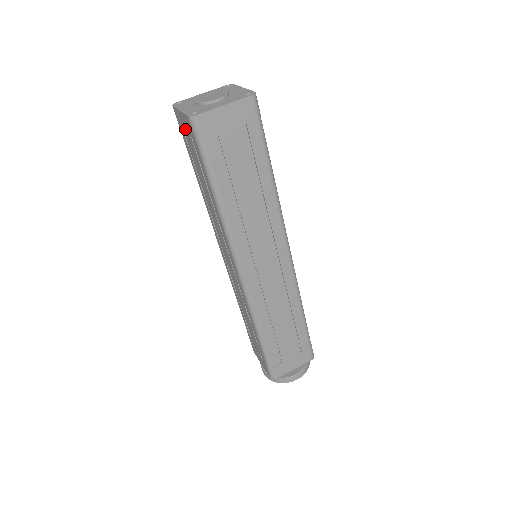
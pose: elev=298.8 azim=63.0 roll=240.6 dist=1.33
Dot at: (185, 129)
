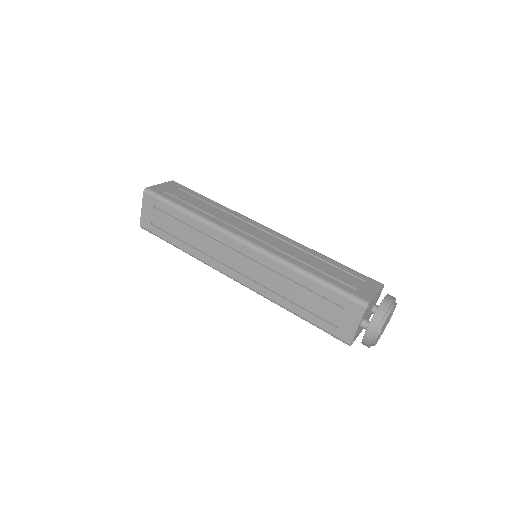
Dot at: (150, 214)
